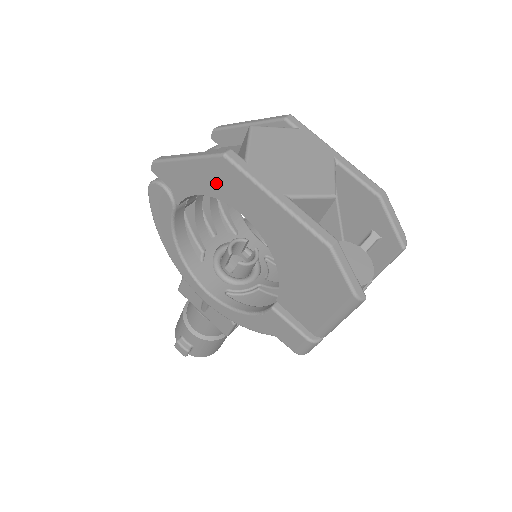
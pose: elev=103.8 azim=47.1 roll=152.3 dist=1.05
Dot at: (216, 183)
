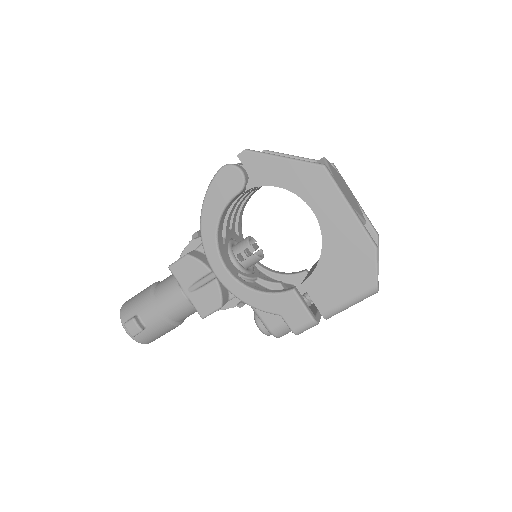
Dot at: (303, 183)
